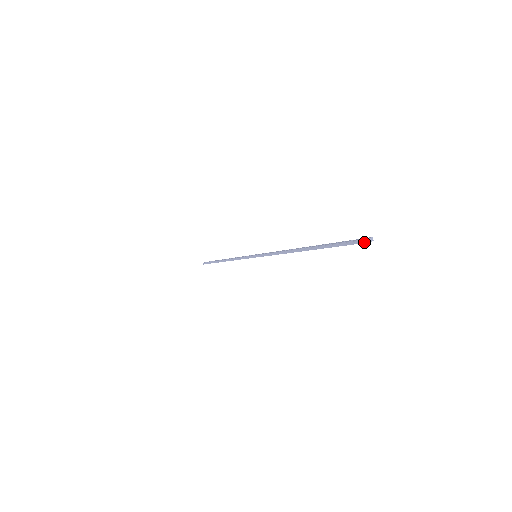
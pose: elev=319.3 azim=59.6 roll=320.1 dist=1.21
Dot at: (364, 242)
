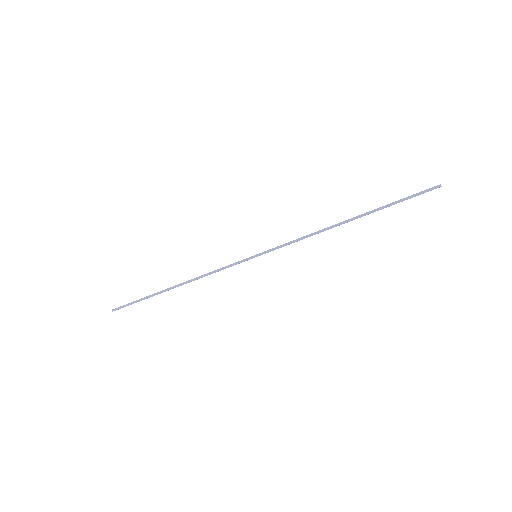
Dot at: (436, 188)
